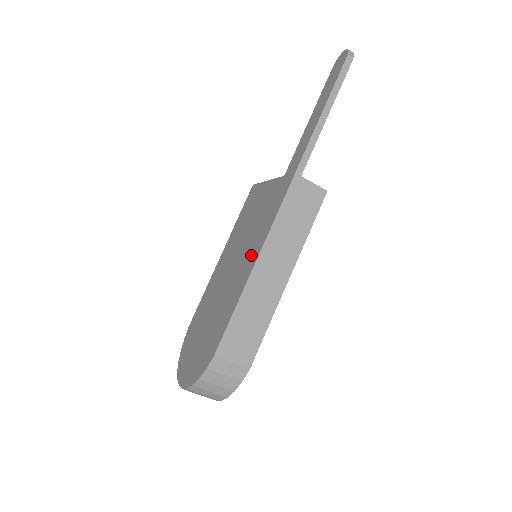
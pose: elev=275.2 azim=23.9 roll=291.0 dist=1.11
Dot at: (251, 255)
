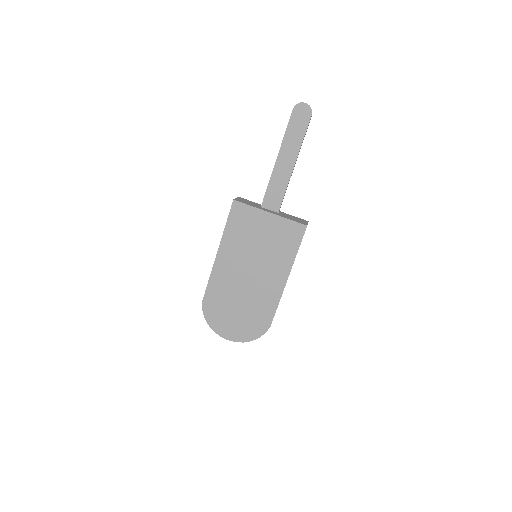
Dot at: (278, 271)
